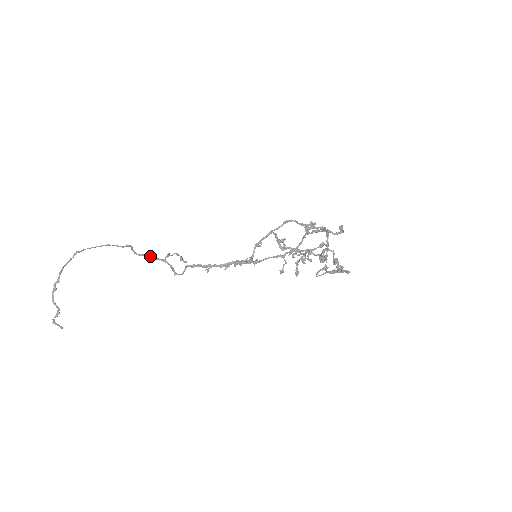
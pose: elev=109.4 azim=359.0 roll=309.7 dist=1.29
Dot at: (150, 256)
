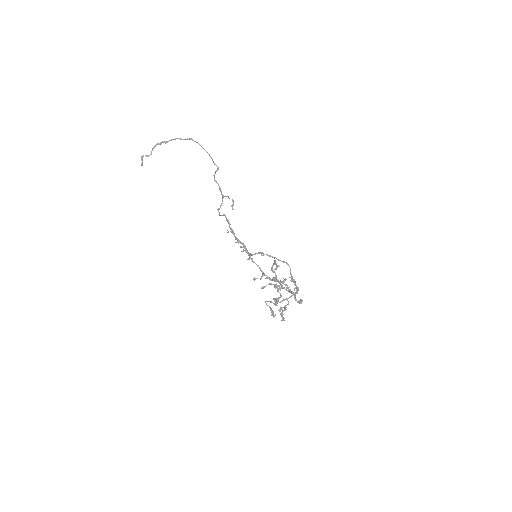
Dot at: (219, 186)
